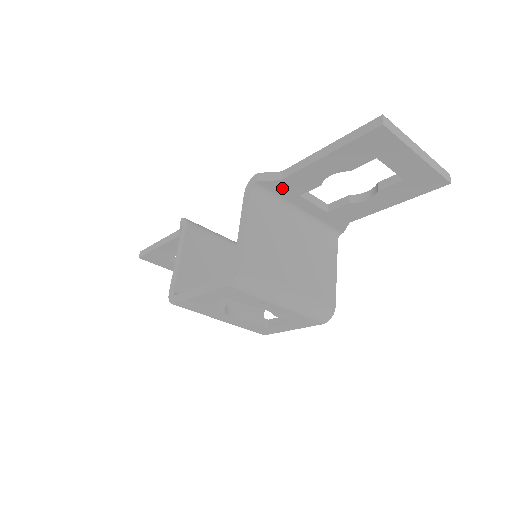
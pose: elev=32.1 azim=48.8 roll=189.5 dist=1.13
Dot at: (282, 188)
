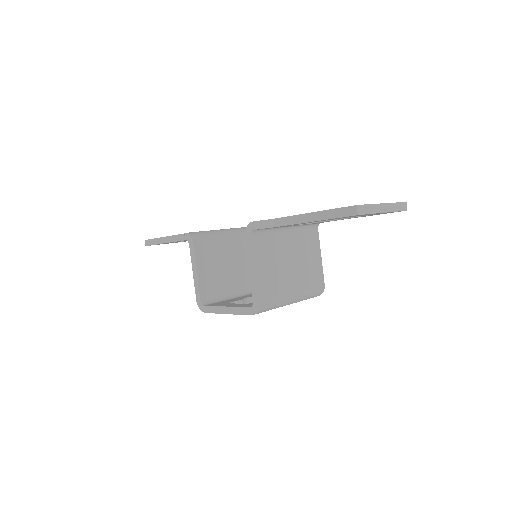
Dot at: (275, 227)
